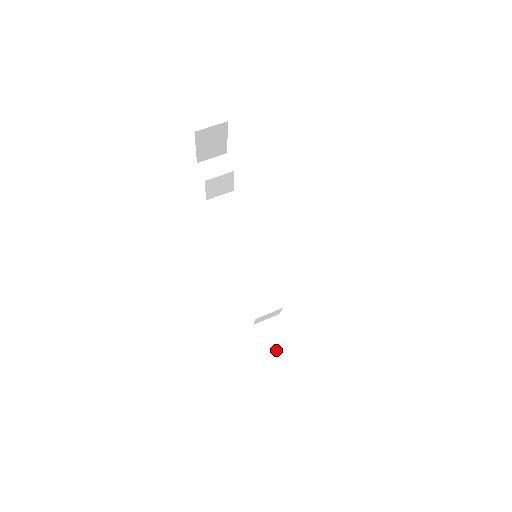
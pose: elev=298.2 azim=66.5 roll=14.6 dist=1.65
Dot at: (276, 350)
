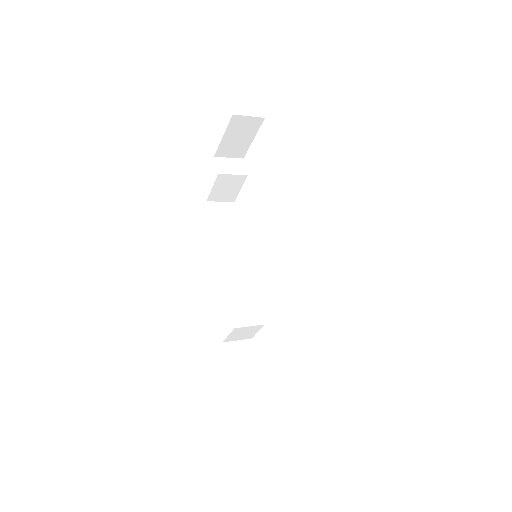
Dot at: (243, 374)
